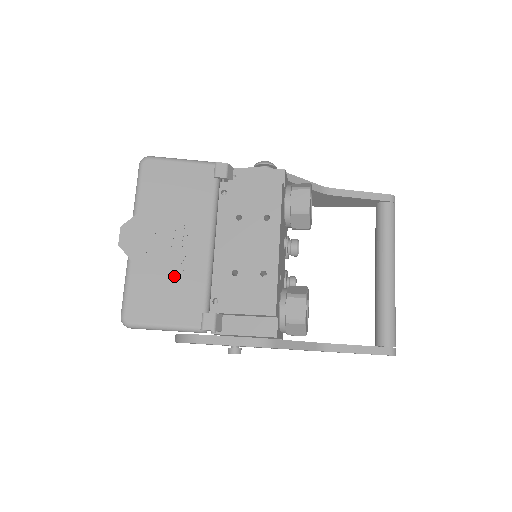
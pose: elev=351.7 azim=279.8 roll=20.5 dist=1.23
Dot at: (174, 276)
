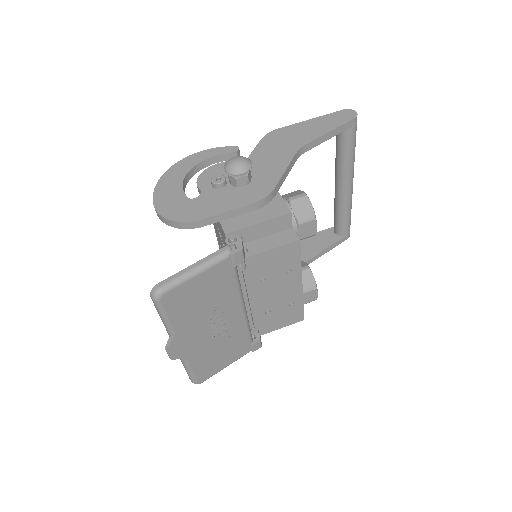
Dot at: (223, 343)
